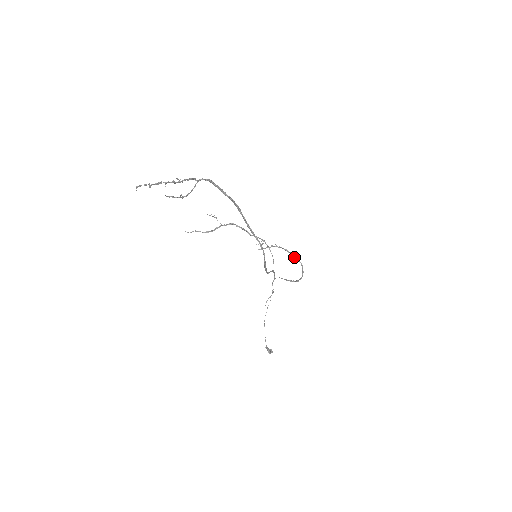
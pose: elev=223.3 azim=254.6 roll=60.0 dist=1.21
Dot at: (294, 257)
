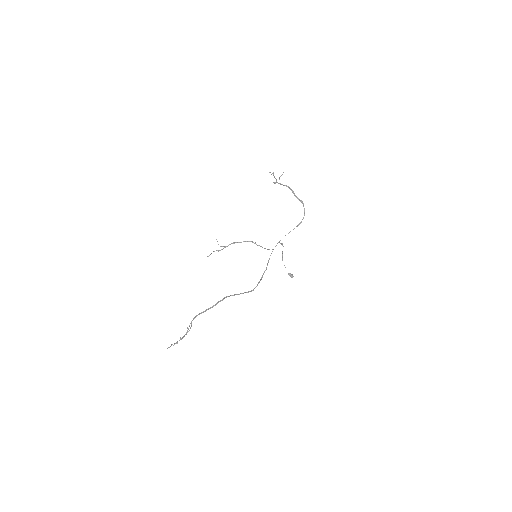
Dot at: (296, 197)
